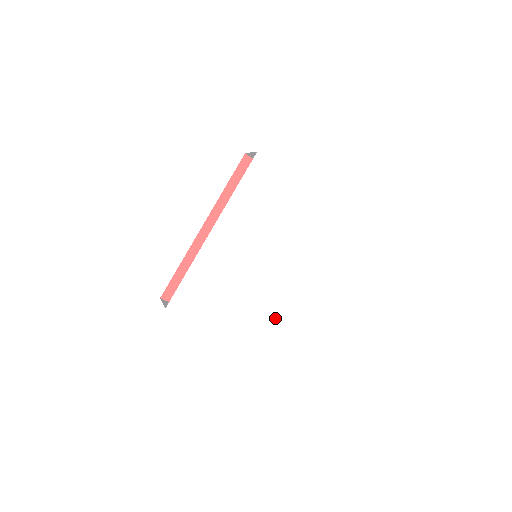
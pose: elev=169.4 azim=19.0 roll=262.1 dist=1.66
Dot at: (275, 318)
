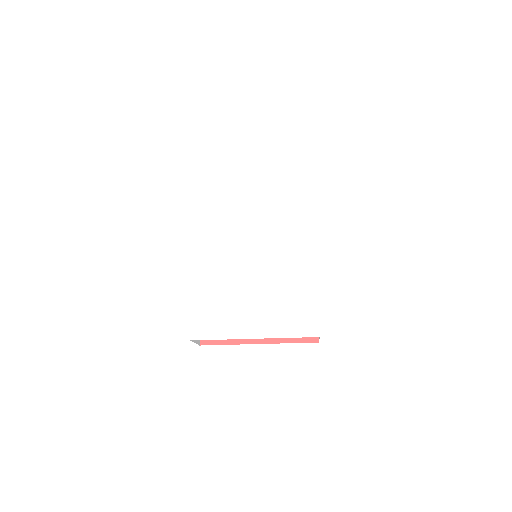
Dot at: (302, 294)
